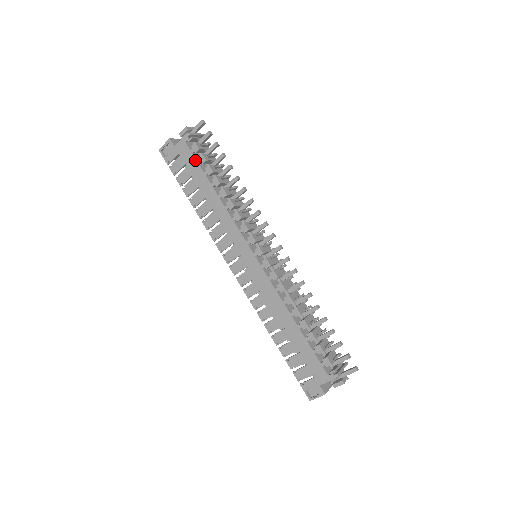
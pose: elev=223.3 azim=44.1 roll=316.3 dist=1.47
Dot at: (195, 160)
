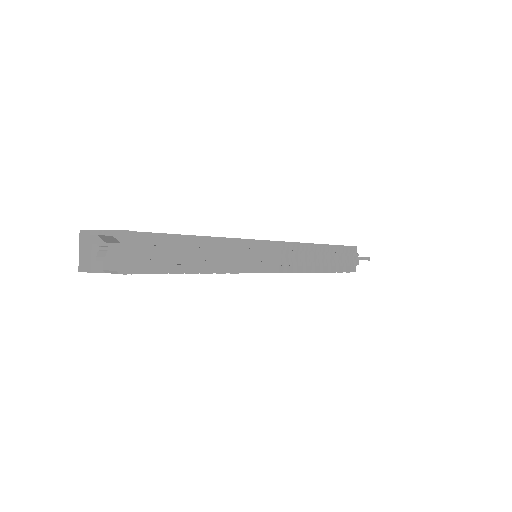
Dot at: occluded
